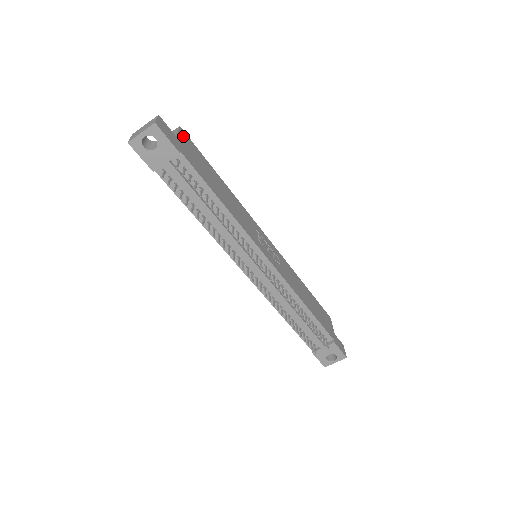
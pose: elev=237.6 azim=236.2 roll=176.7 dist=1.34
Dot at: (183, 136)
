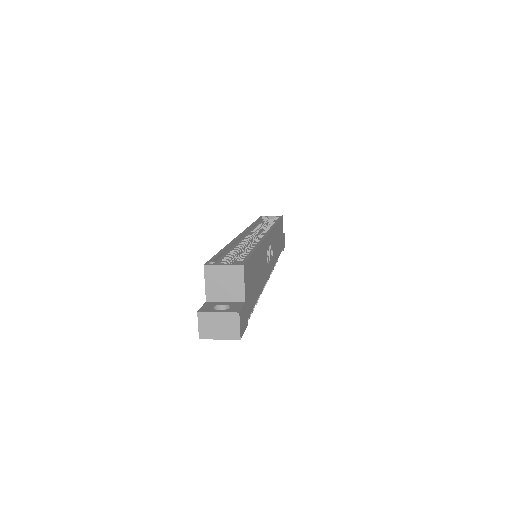
Dot at: (246, 277)
